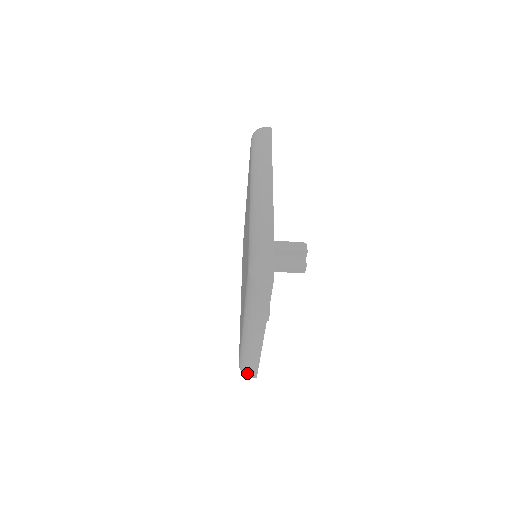
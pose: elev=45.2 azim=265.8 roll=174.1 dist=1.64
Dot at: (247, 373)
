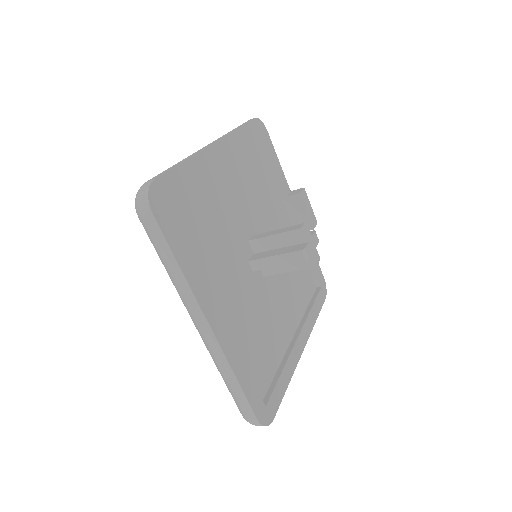
Dot at: occluded
